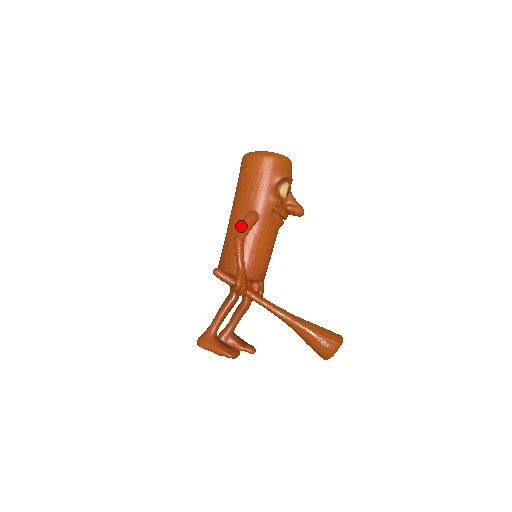
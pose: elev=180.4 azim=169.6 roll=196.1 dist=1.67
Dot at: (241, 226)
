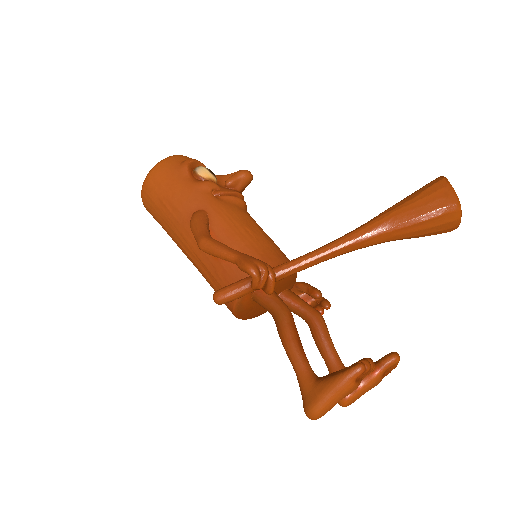
Dot at: (193, 232)
